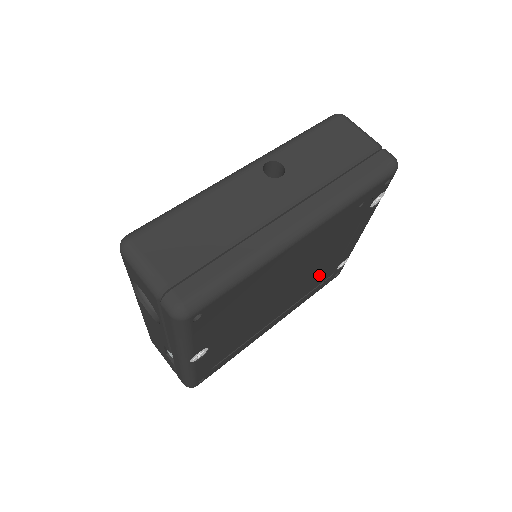
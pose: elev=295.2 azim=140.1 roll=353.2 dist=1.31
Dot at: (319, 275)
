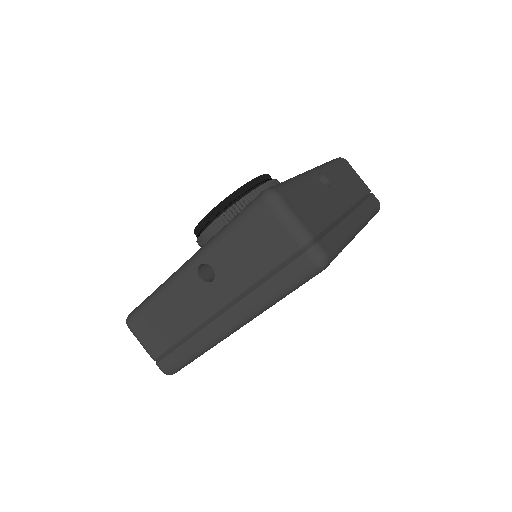
Dot at: occluded
